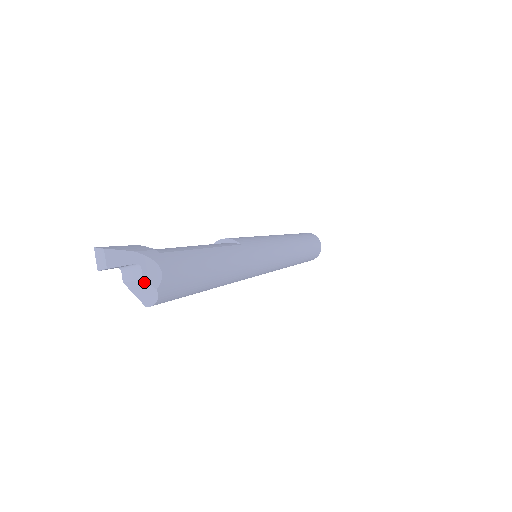
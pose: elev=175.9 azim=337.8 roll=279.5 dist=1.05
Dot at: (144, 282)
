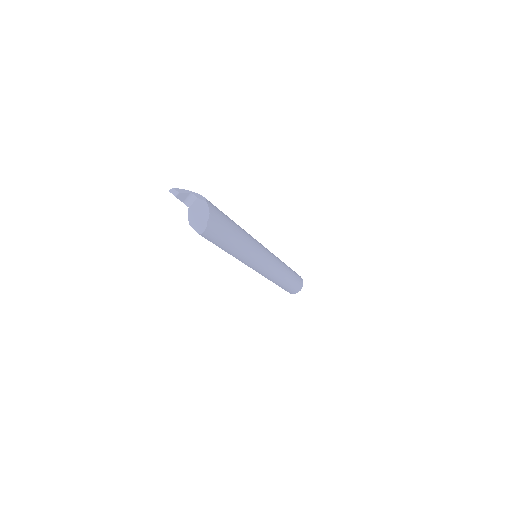
Dot at: (198, 200)
